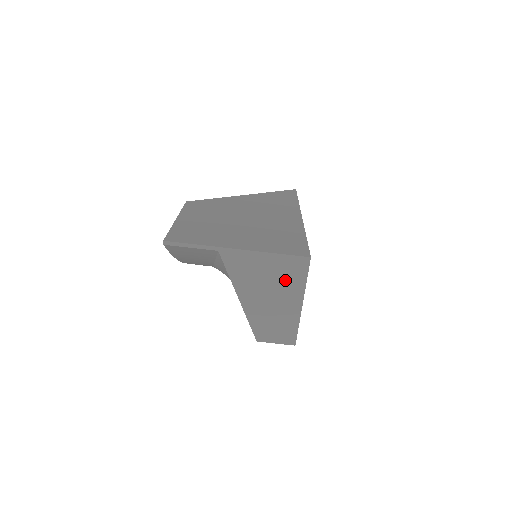
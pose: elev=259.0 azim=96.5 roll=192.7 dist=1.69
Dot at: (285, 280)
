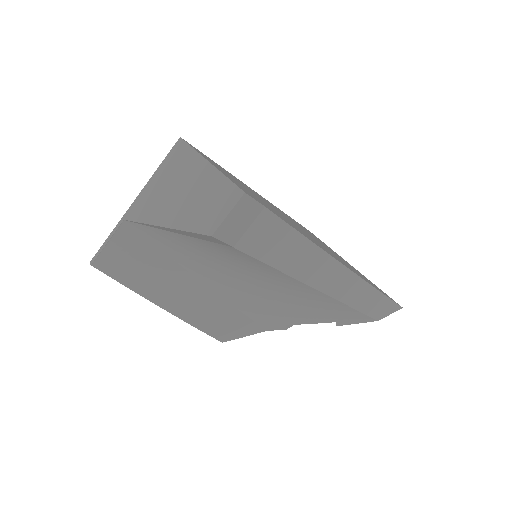
Dot at: (180, 171)
